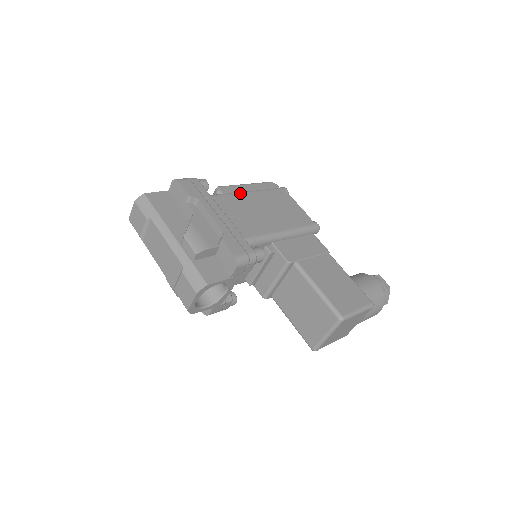
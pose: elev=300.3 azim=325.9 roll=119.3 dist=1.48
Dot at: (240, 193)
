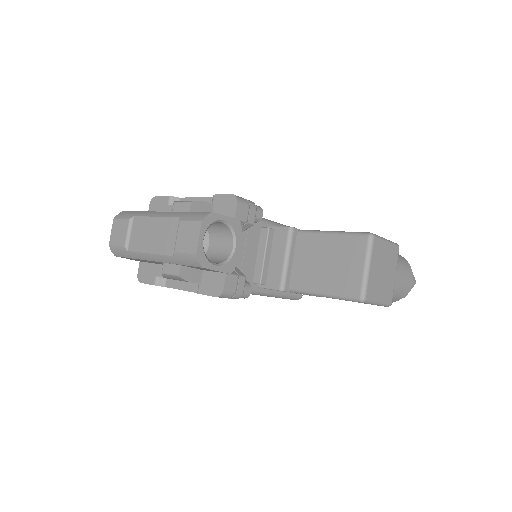
Dot at: occluded
